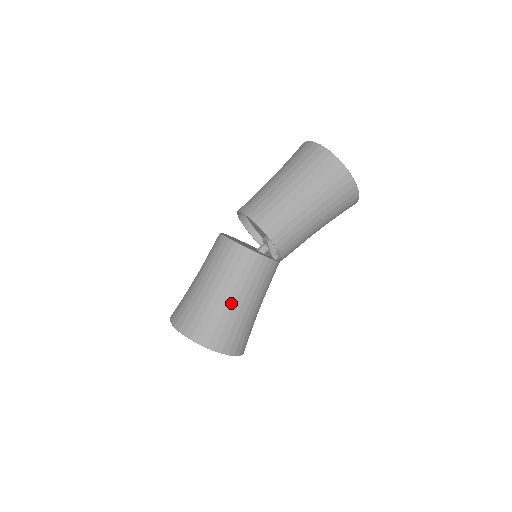
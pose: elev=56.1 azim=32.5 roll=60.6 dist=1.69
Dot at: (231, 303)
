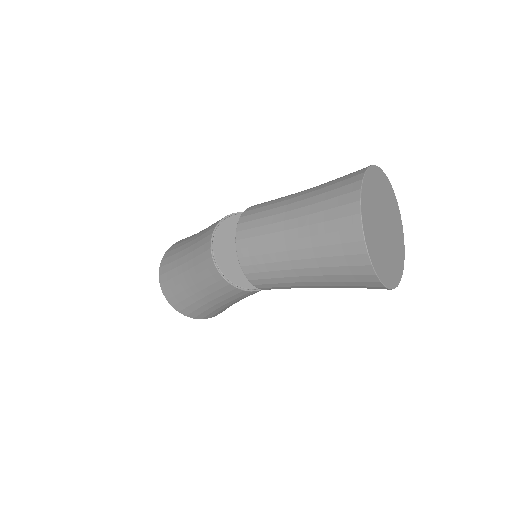
Dot at: (204, 301)
